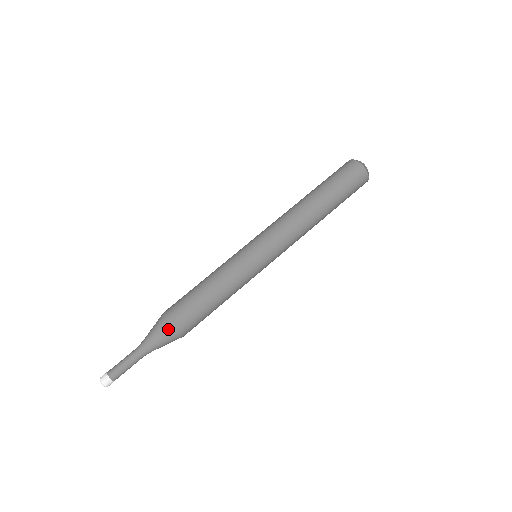
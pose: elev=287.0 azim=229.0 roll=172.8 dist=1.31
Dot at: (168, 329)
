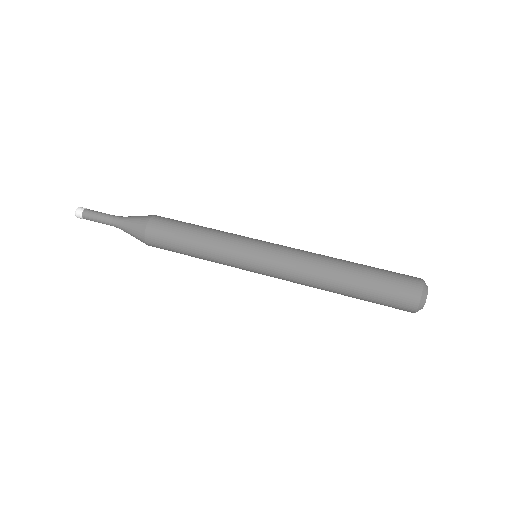
Dot at: (145, 219)
